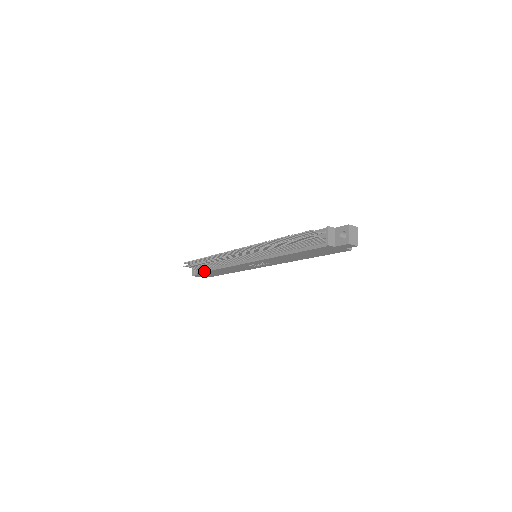
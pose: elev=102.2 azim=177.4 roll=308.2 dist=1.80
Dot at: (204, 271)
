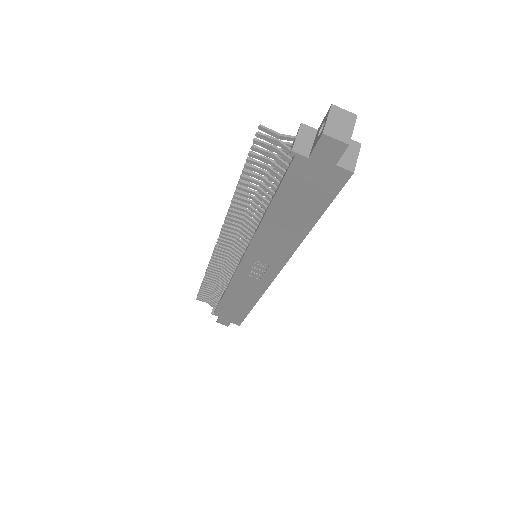
Dot at: occluded
